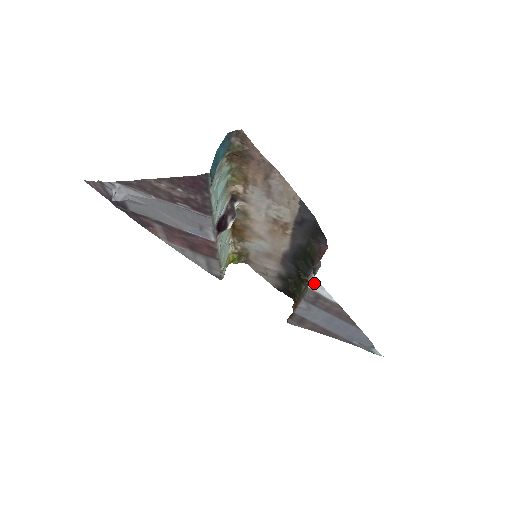
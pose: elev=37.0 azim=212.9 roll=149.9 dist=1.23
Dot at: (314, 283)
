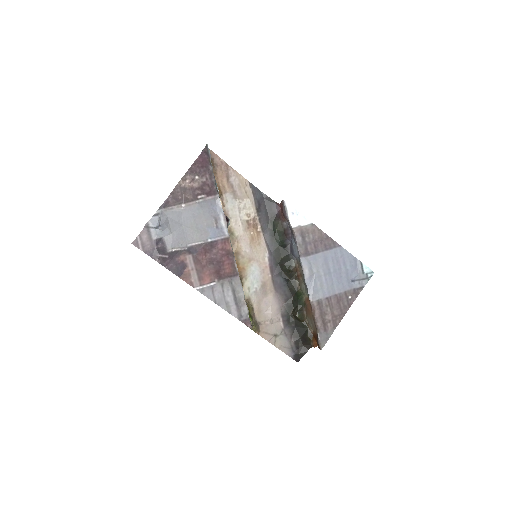
Dot at: (291, 213)
